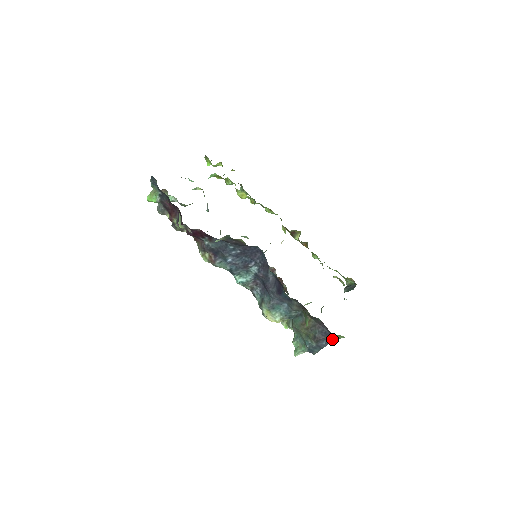
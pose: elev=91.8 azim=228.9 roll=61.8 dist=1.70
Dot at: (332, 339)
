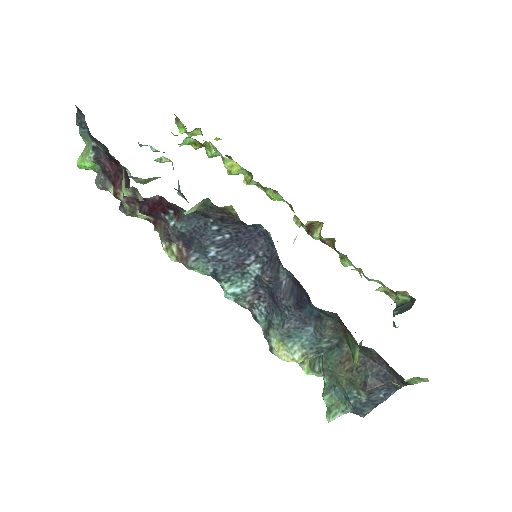
Dot at: (397, 387)
